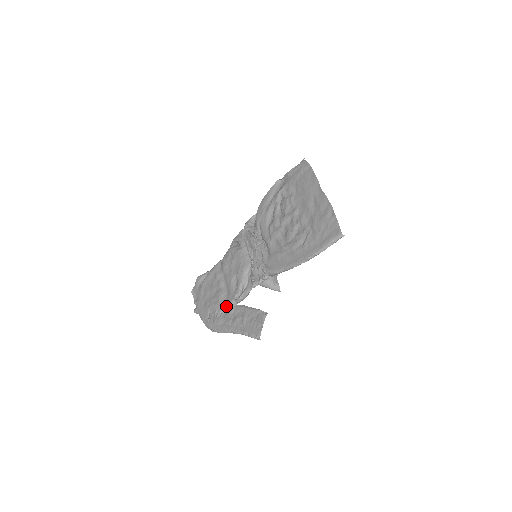
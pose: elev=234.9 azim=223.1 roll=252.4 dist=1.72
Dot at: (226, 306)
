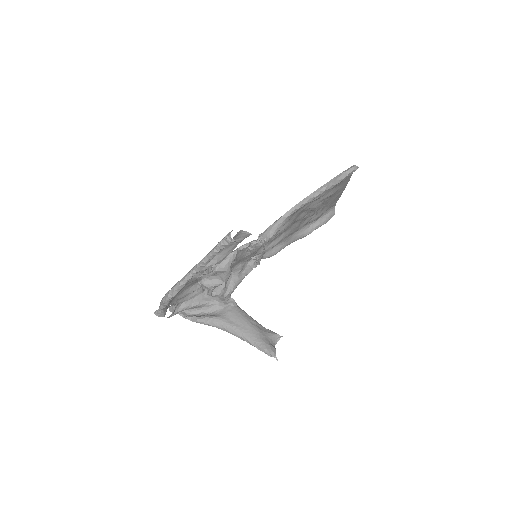
Dot at: occluded
